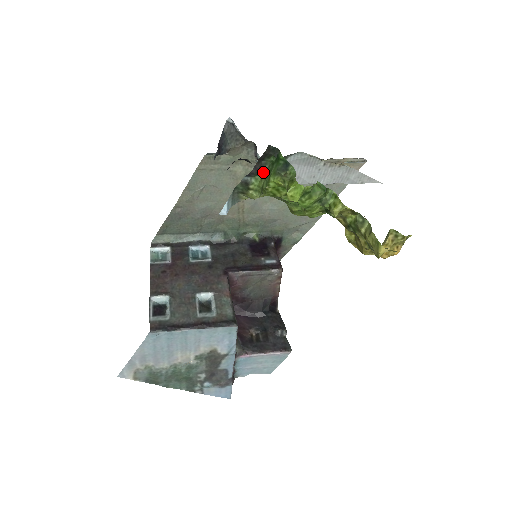
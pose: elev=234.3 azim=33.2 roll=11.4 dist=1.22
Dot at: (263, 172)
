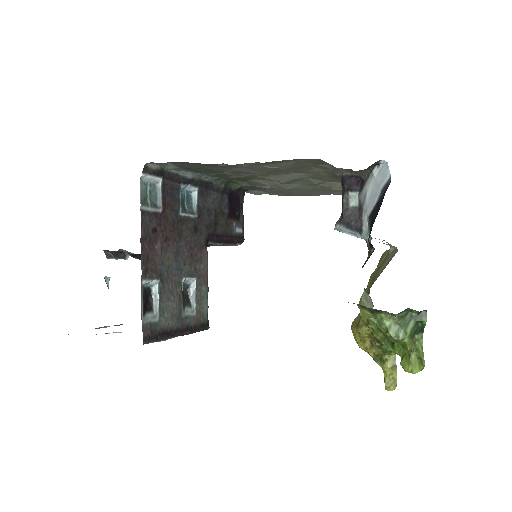
Dot at: (398, 314)
